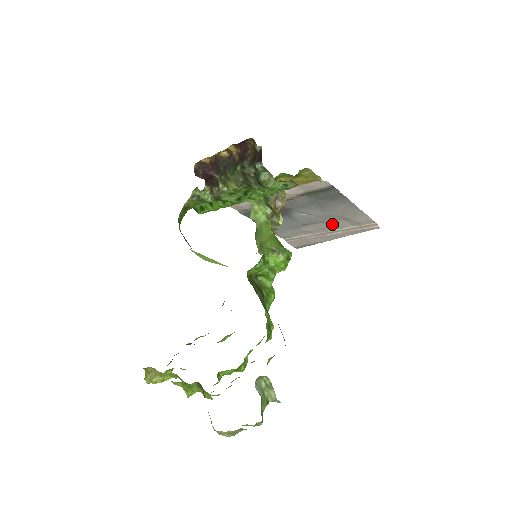
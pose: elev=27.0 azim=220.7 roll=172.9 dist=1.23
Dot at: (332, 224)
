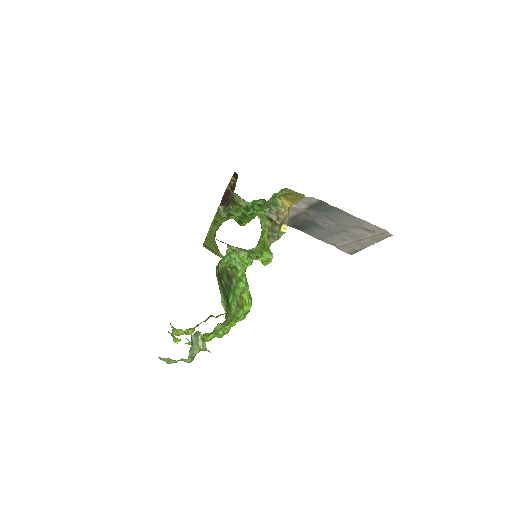
Dot at: (354, 232)
